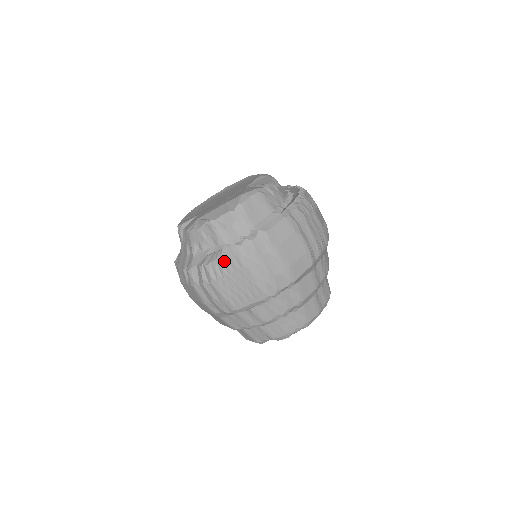
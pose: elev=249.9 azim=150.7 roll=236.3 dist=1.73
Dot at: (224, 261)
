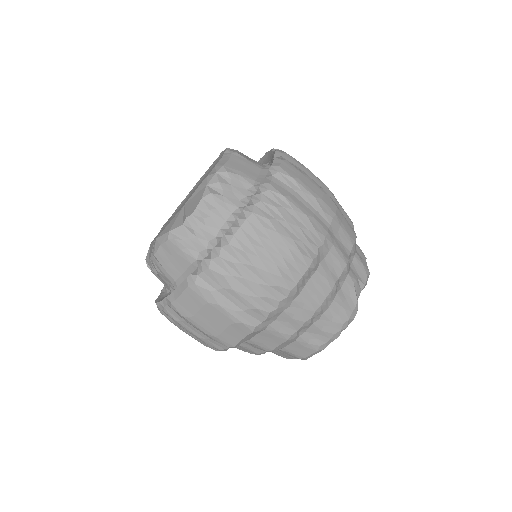
Dot at: occluded
